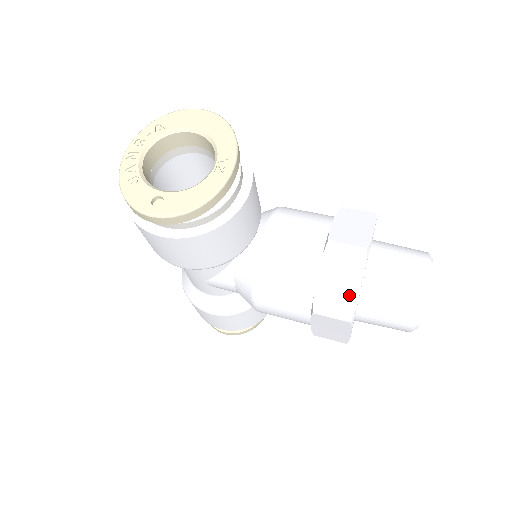
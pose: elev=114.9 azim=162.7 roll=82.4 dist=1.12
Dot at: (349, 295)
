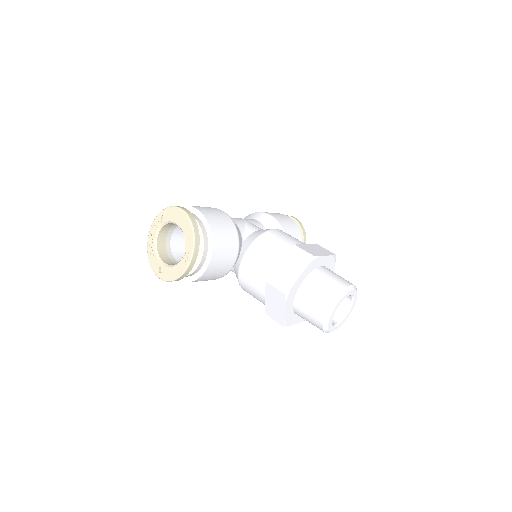
Dot at: (280, 313)
